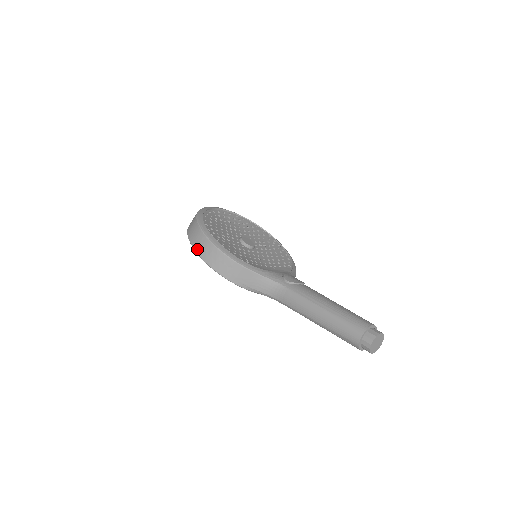
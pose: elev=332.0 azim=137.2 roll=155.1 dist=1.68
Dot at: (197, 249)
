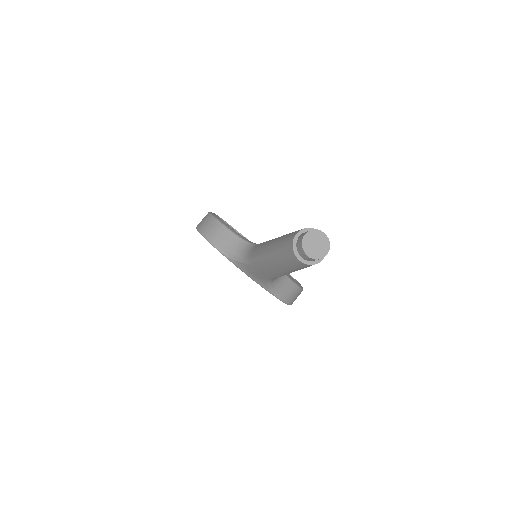
Dot at: (198, 224)
